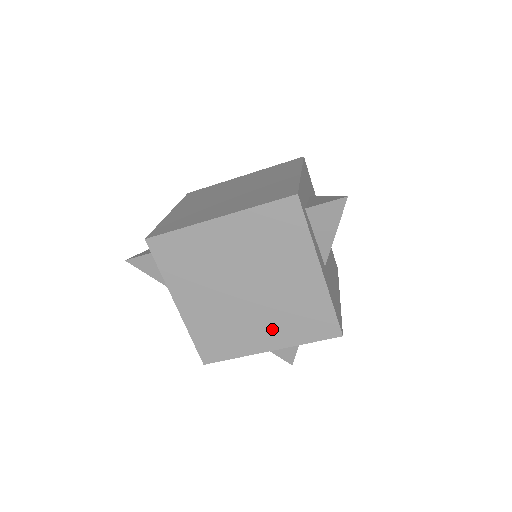
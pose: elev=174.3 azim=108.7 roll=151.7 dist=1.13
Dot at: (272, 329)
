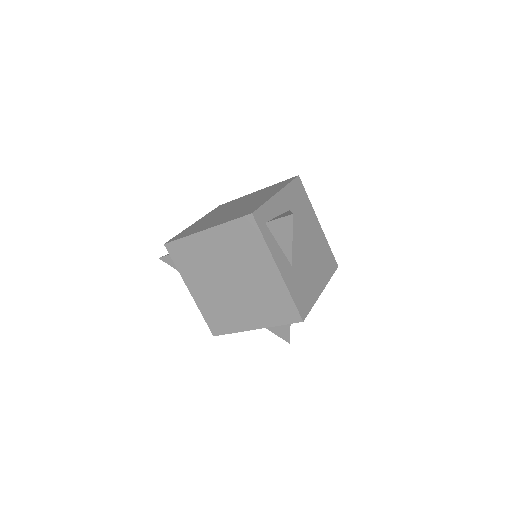
Dot at: (253, 313)
